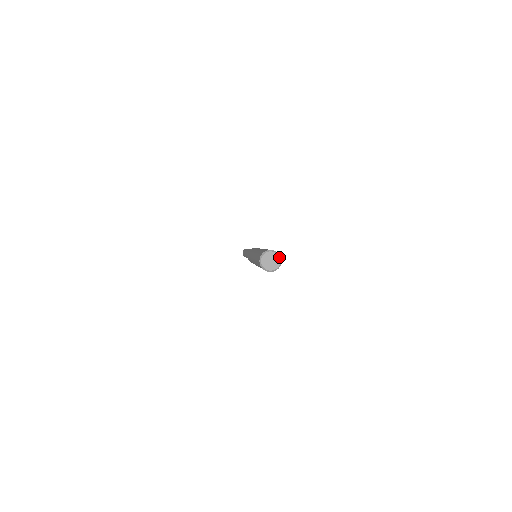
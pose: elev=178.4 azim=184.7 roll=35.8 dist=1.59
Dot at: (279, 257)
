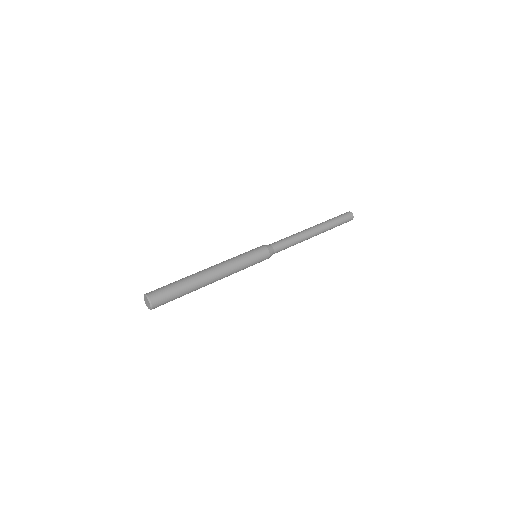
Dot at: (150, 304)
